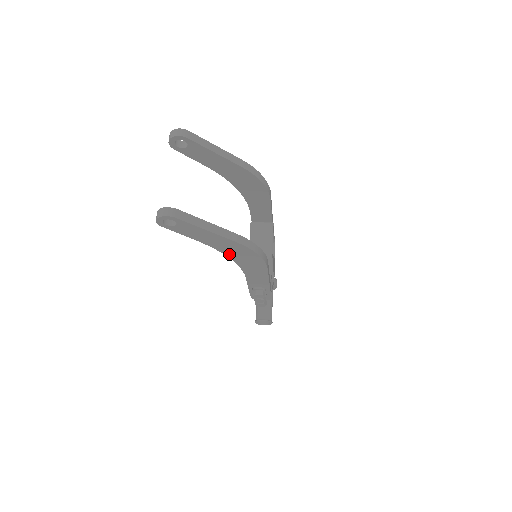
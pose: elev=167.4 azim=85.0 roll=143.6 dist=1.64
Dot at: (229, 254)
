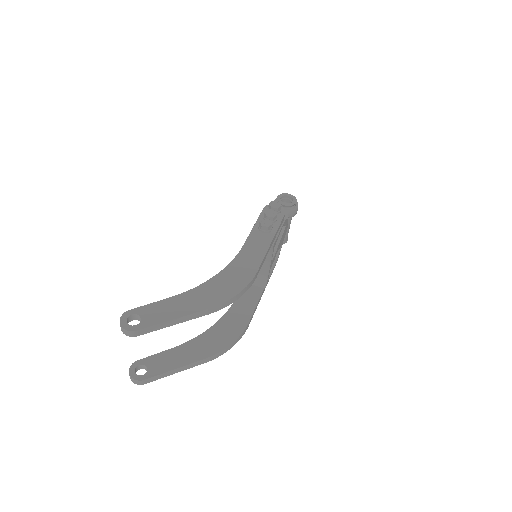
Dot at: occluded
